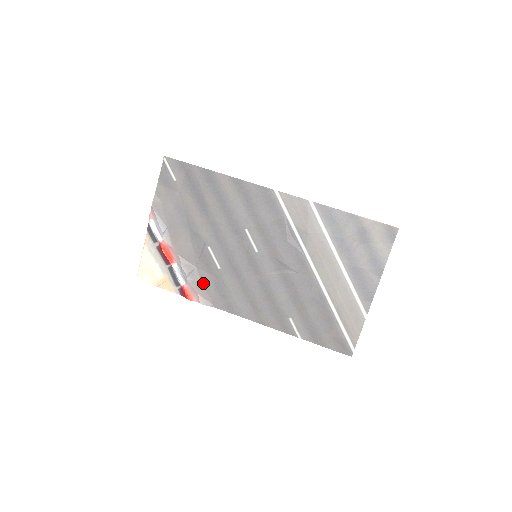
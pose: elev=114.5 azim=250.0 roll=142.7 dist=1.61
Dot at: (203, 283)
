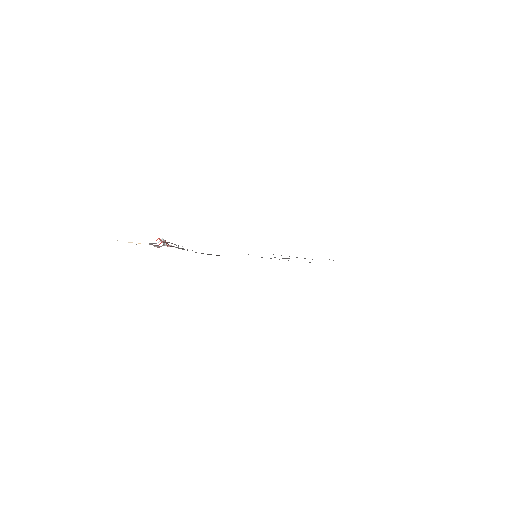
Dot at: occluded
